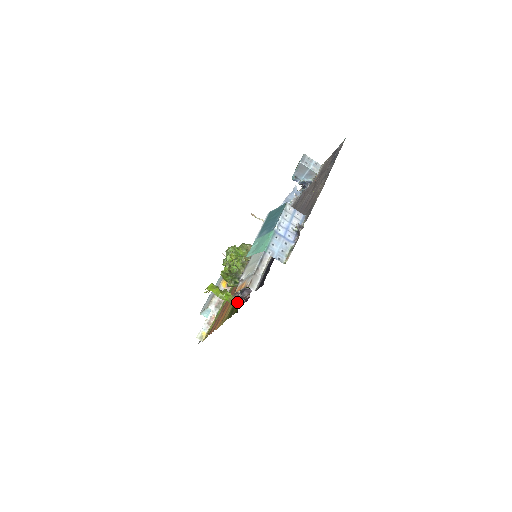
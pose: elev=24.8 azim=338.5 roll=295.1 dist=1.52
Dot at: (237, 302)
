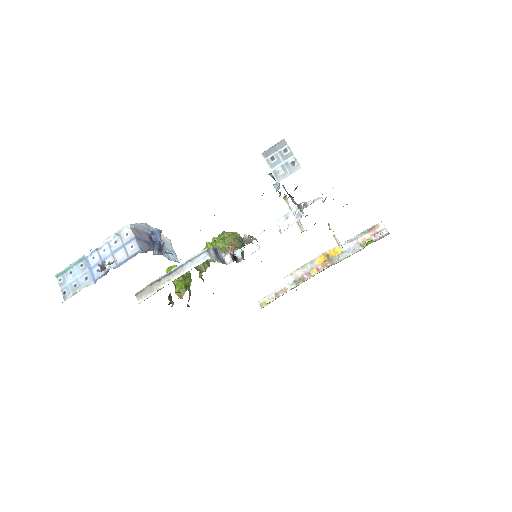
Dot at: occluded
